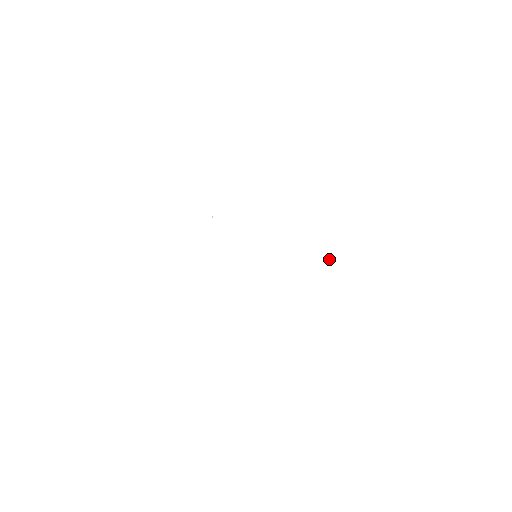
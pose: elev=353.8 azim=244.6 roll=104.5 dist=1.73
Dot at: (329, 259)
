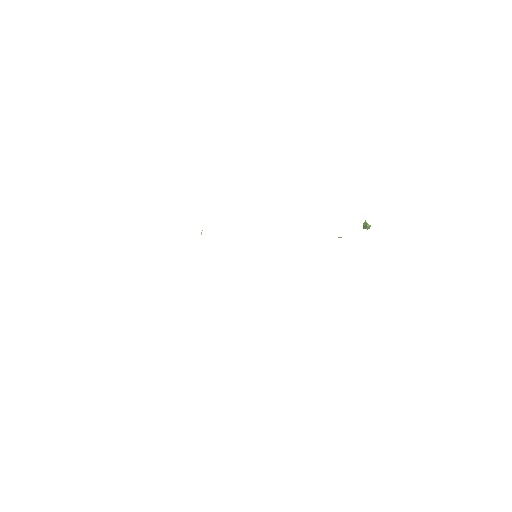
Dot at: (367, 227)
